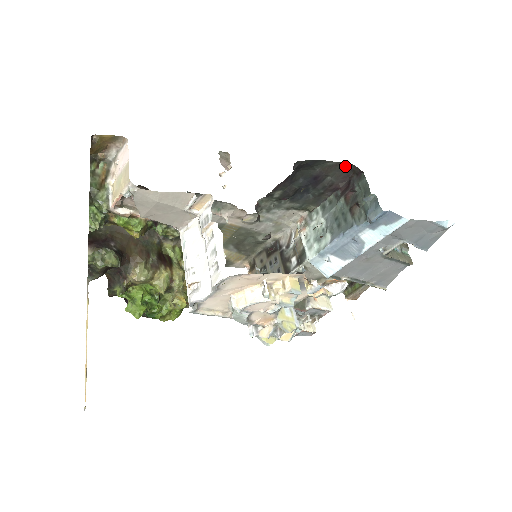
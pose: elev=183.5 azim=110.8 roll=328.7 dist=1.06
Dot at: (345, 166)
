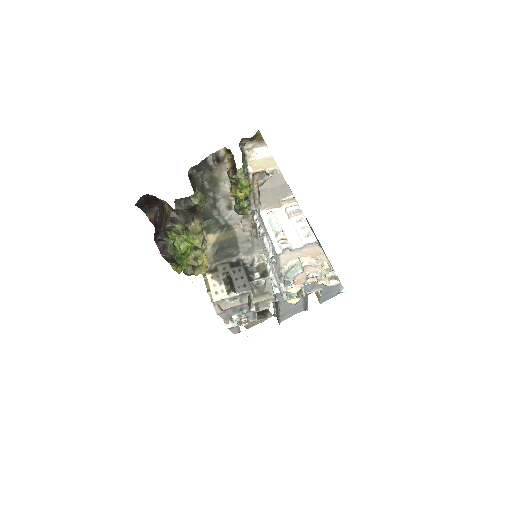
Dot at: occluded
